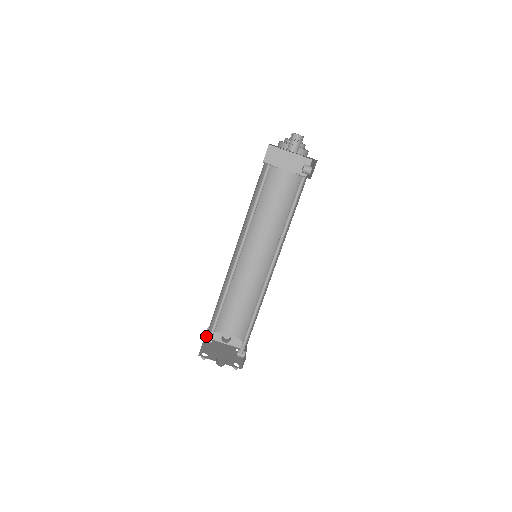
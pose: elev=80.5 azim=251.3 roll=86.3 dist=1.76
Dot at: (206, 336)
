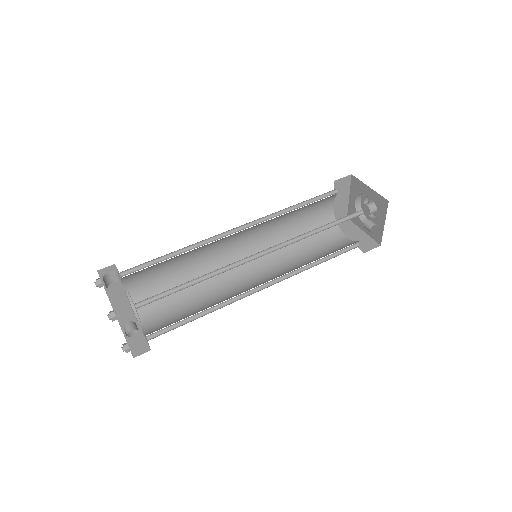
Dot at: (118, 314)
